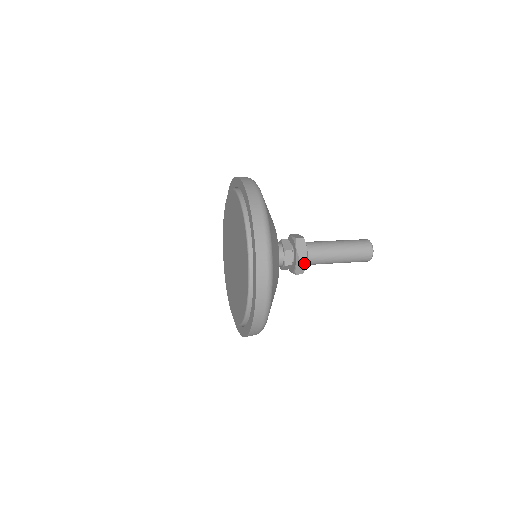
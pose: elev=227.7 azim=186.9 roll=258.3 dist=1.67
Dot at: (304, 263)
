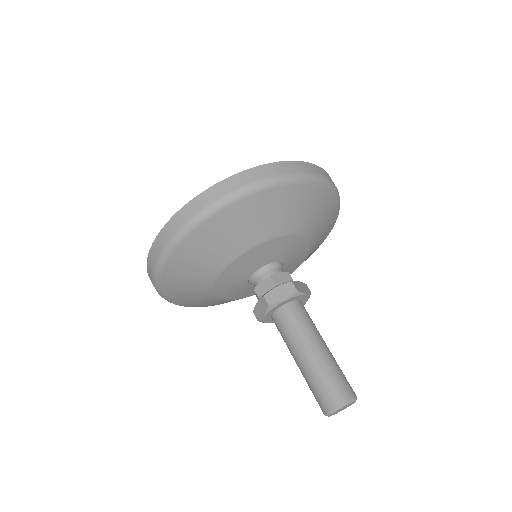
Dot at: (288, 293)
